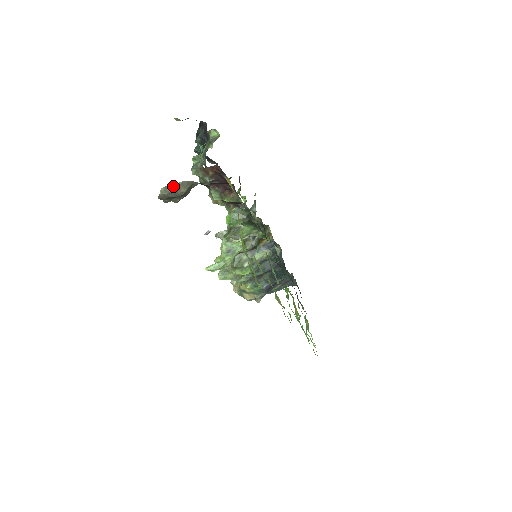
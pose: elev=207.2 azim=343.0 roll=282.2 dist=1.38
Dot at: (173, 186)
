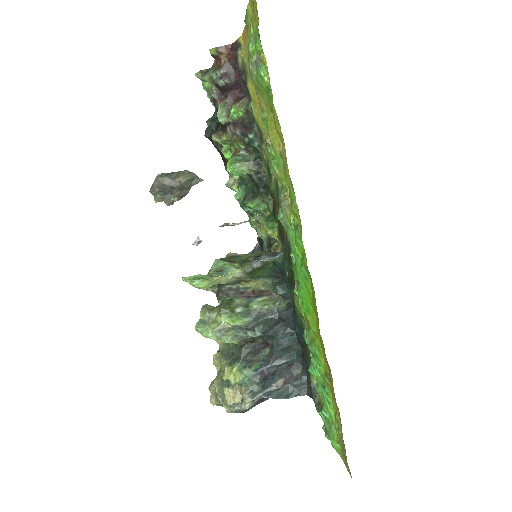
Dot at: (172, 173)
